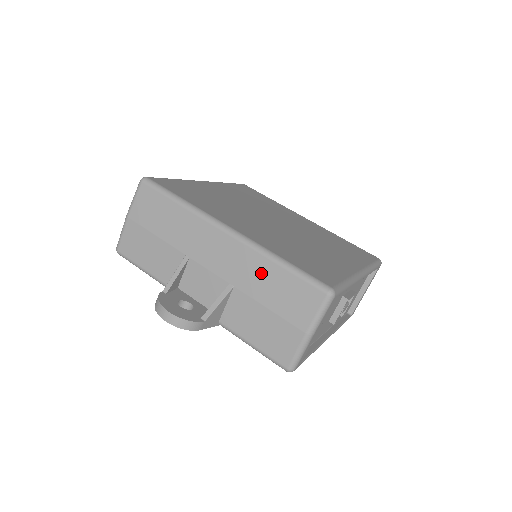
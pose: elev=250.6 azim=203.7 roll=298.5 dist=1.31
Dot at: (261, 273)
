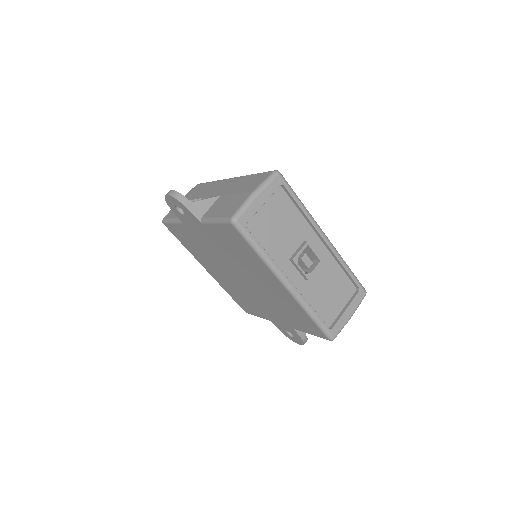
Dot at: (240, 183)
